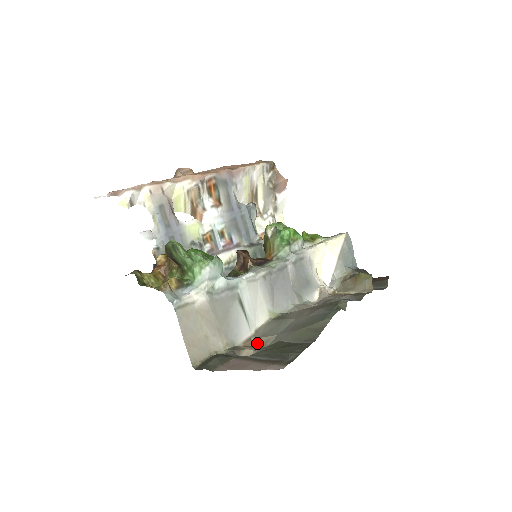
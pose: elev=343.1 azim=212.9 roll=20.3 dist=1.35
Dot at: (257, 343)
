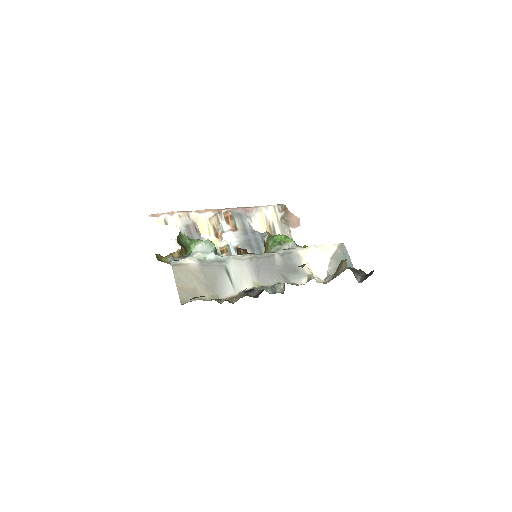
Dot at: (236, 297)
